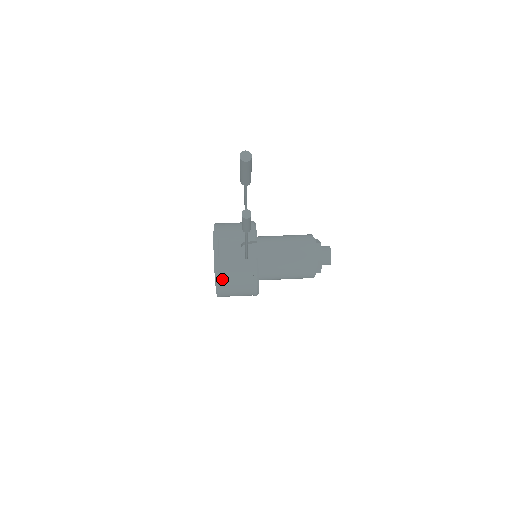
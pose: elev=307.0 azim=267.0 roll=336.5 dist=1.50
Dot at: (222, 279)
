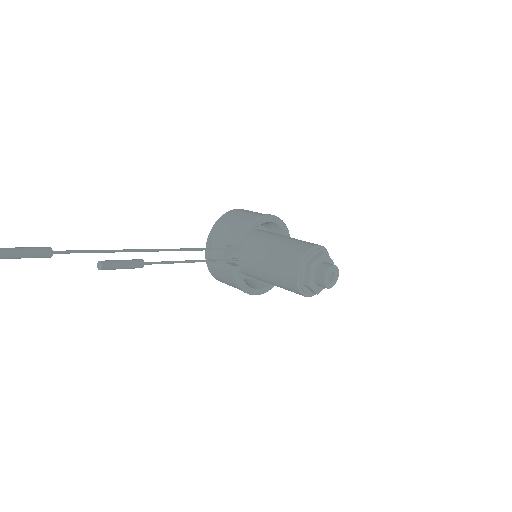
Dot at: (215, 274)
